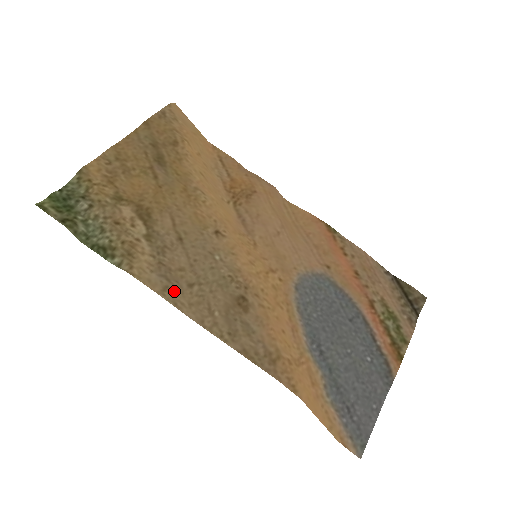
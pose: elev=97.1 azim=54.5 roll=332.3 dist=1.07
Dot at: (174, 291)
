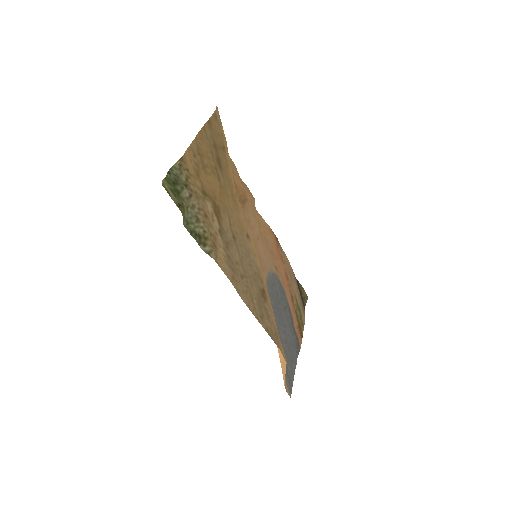
Dot at: (236, 280)
